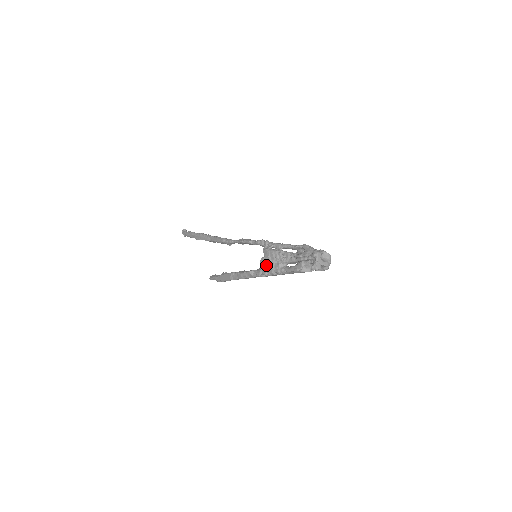
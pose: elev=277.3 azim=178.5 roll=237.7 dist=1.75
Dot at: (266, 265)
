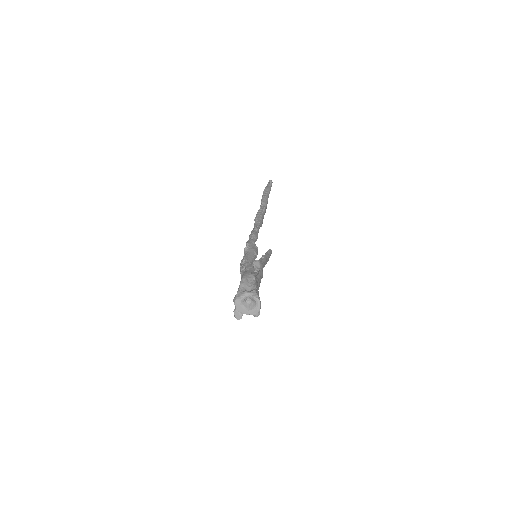
Dot at: occluded
